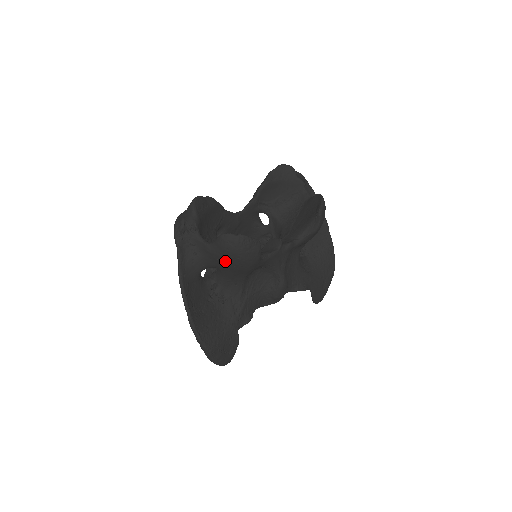
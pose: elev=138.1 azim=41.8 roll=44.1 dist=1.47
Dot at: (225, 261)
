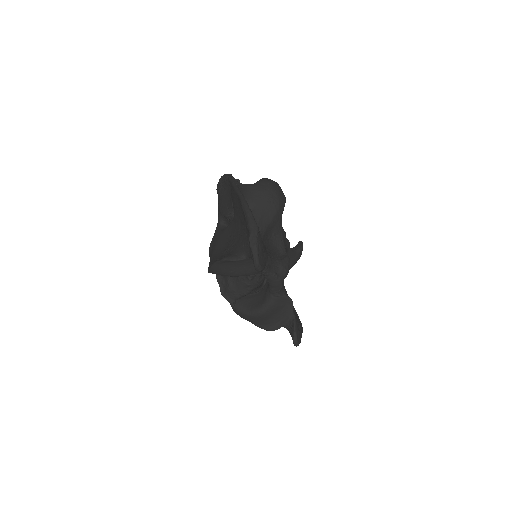
Dot at: (263, 193)
